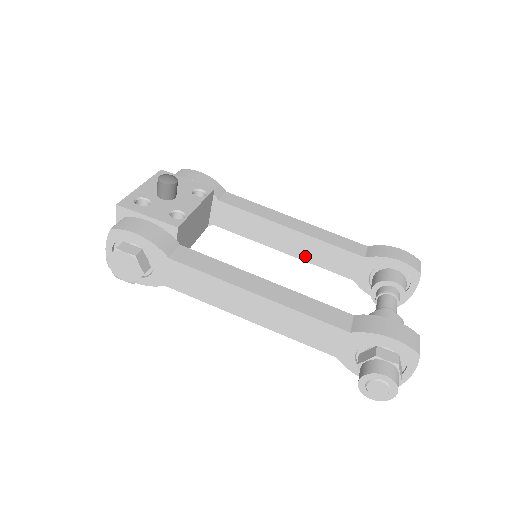
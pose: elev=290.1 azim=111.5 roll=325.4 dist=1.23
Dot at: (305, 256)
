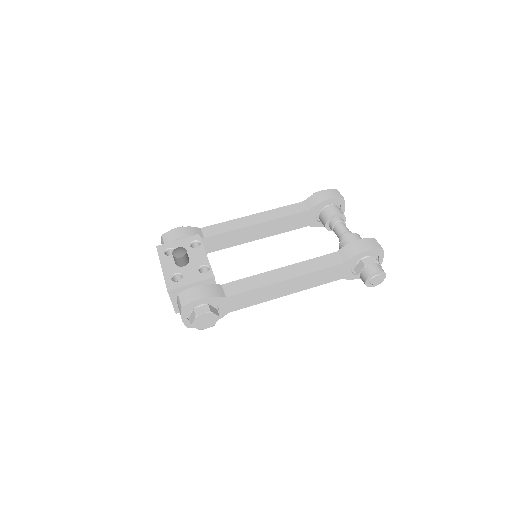
Dot at: (274, 232)
